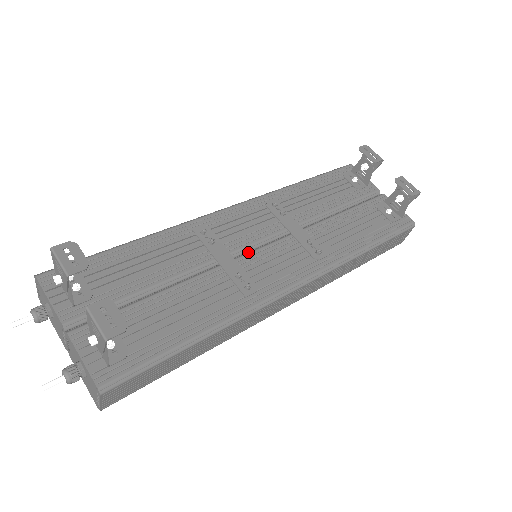
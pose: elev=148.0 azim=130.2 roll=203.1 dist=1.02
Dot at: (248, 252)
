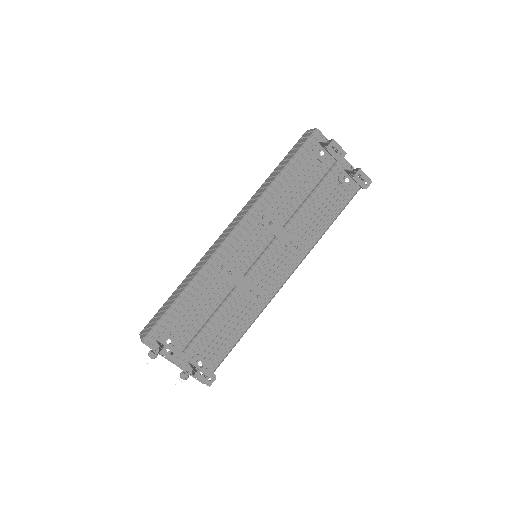
Dot at: (254, 268)
